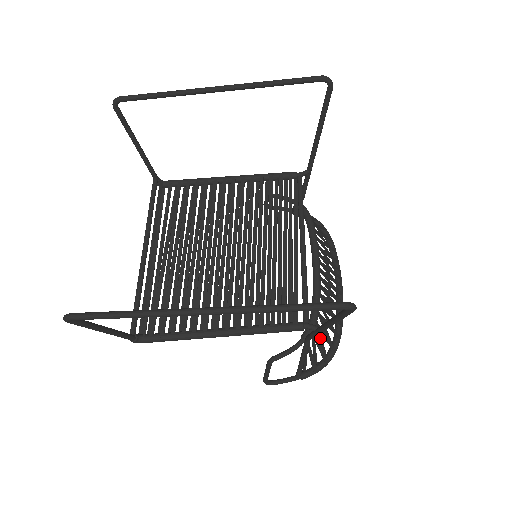
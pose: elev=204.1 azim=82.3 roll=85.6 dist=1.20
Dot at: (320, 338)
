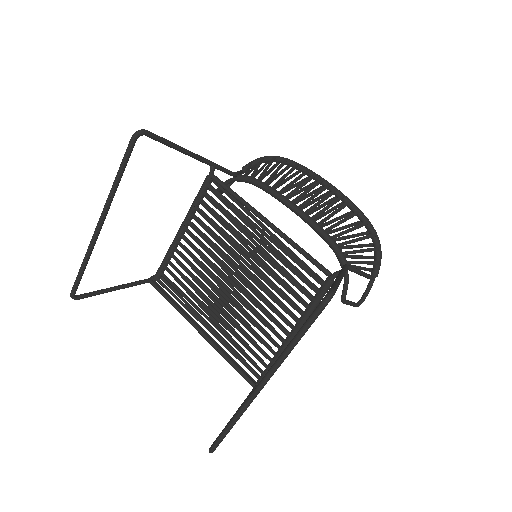
Dot at: (355, 247)
